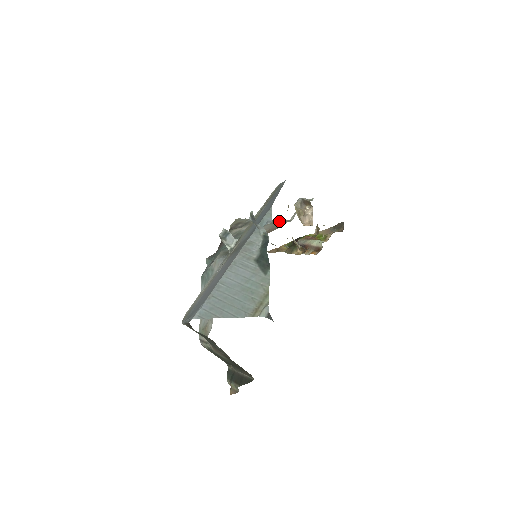
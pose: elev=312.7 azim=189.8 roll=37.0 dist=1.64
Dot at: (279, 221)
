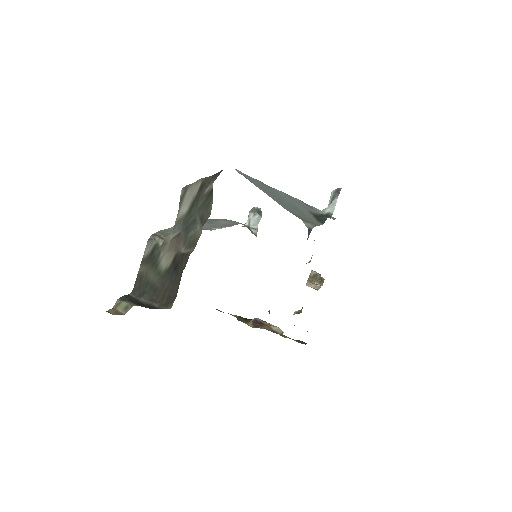
Dot at: occluded
